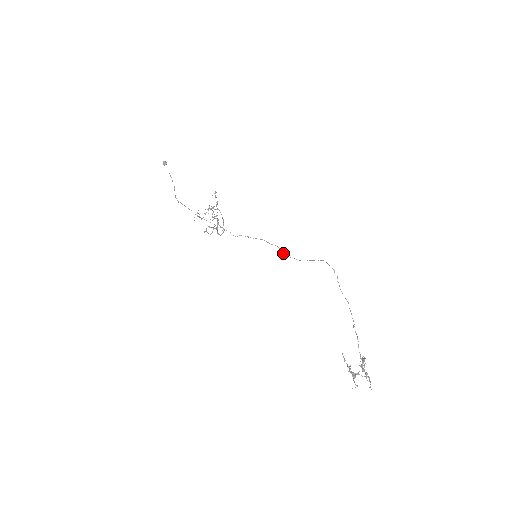
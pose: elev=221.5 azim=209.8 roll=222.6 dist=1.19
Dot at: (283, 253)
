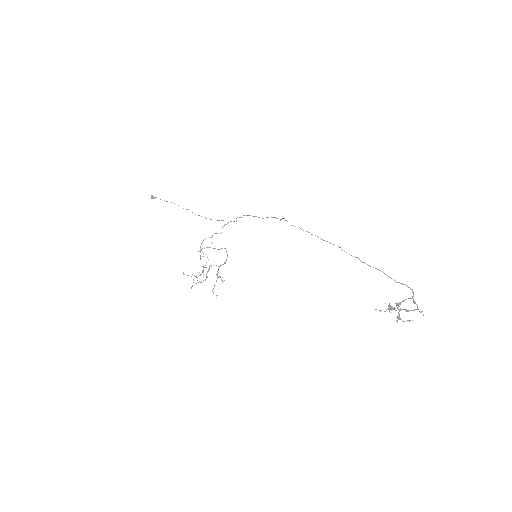
Dot at: occluded
